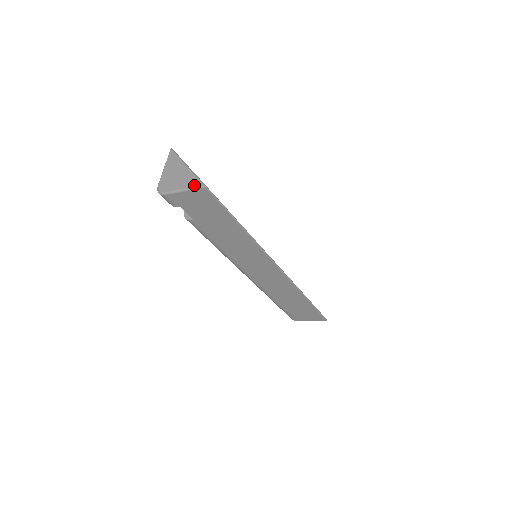
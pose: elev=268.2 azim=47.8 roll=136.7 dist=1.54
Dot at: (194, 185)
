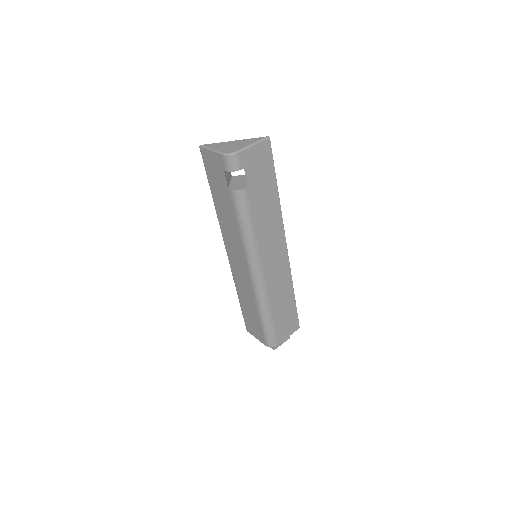
Dot at: (260, 139)
